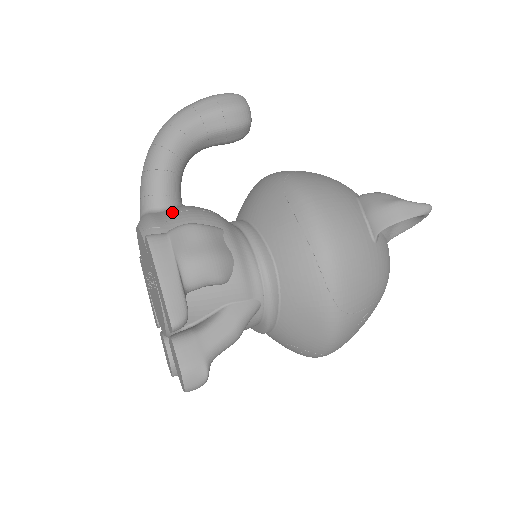
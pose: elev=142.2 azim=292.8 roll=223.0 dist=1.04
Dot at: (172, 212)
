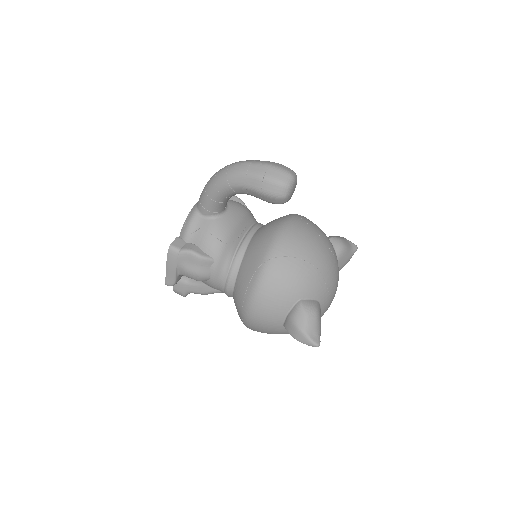
Dot at: (203, 225)
